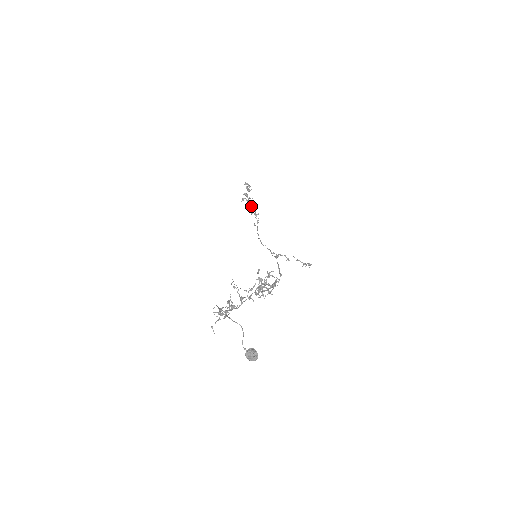
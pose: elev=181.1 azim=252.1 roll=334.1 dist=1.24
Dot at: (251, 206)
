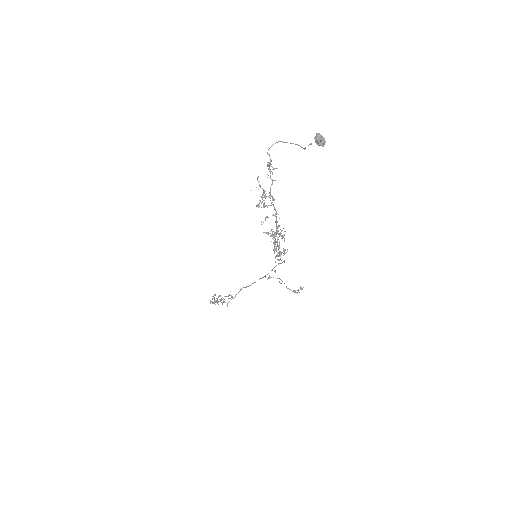
Dot at: occluded
